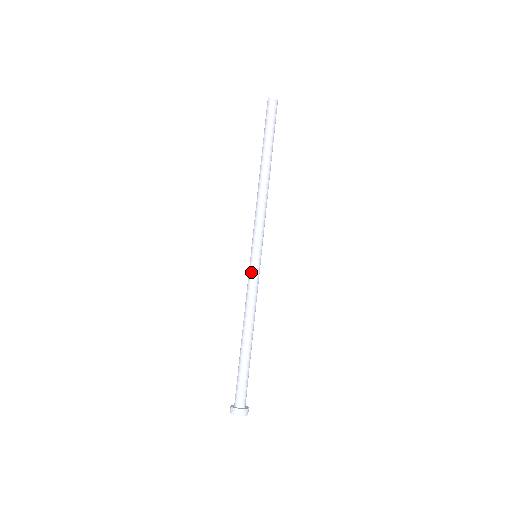
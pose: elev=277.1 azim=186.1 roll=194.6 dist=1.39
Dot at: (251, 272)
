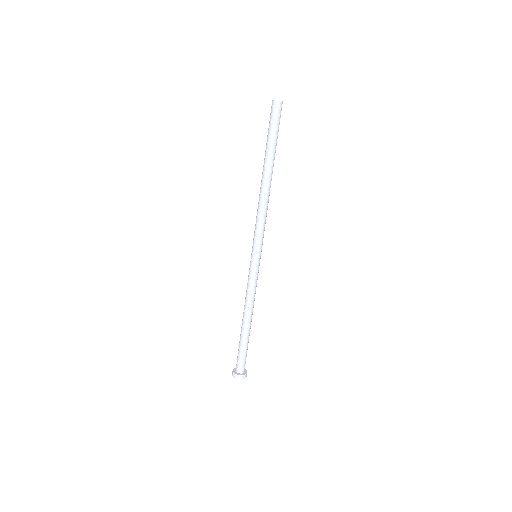
Dot at: (253, 272)
